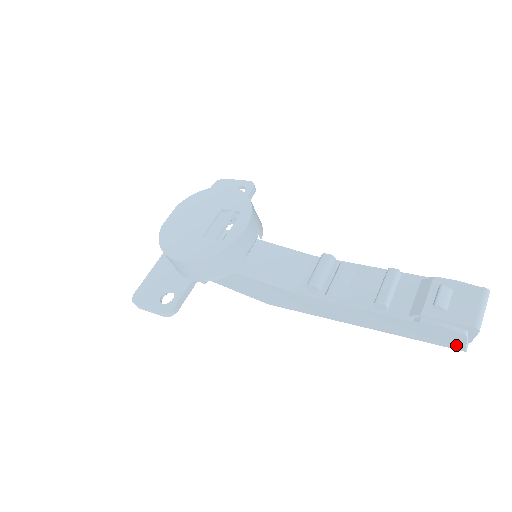
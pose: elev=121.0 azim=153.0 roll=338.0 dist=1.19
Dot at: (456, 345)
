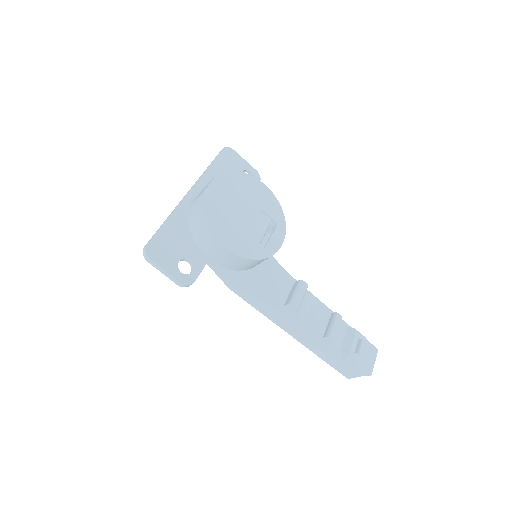
Dot at: (348, 375)
